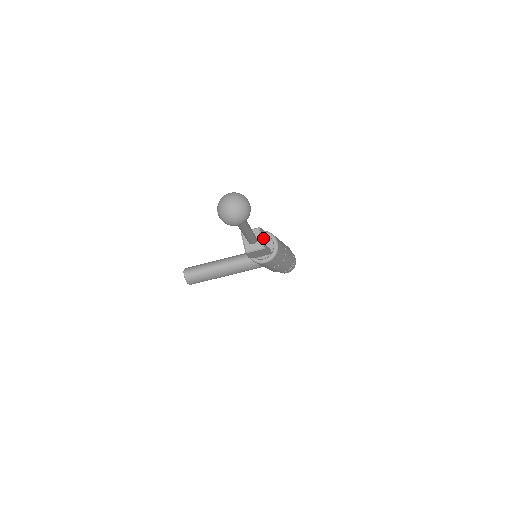
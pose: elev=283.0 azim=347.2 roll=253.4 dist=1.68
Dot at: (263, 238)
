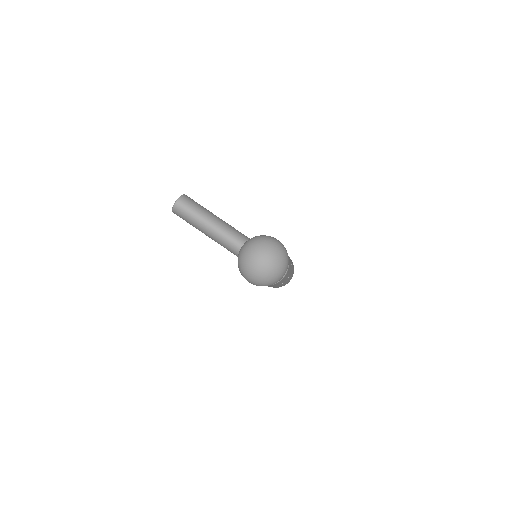
Dot at: occluded
